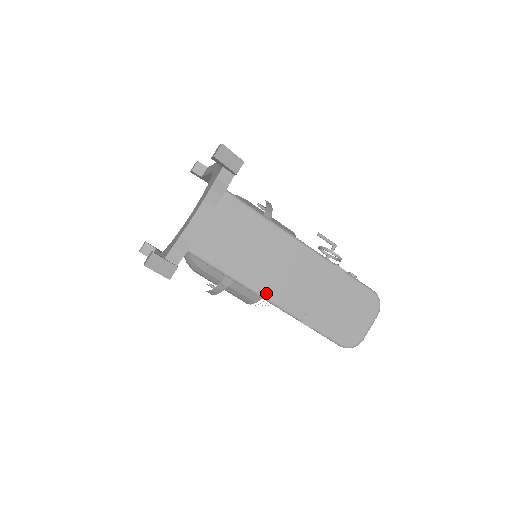
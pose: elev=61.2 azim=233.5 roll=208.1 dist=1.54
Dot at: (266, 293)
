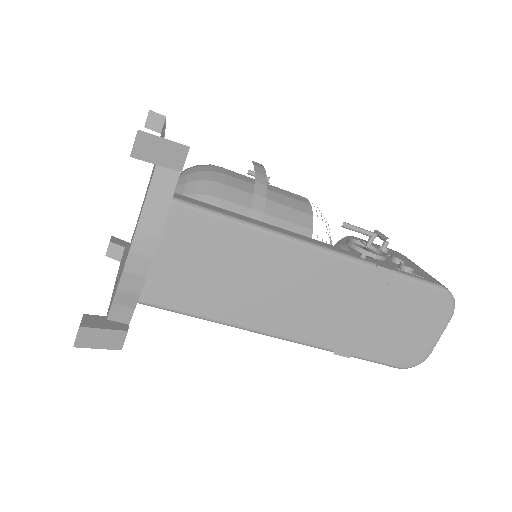
Dot at: (273, 330)
